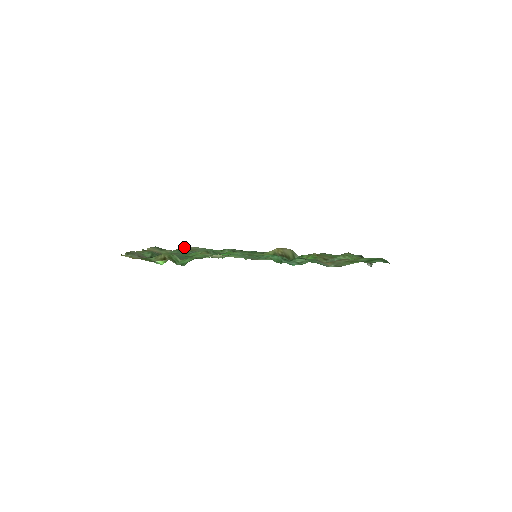
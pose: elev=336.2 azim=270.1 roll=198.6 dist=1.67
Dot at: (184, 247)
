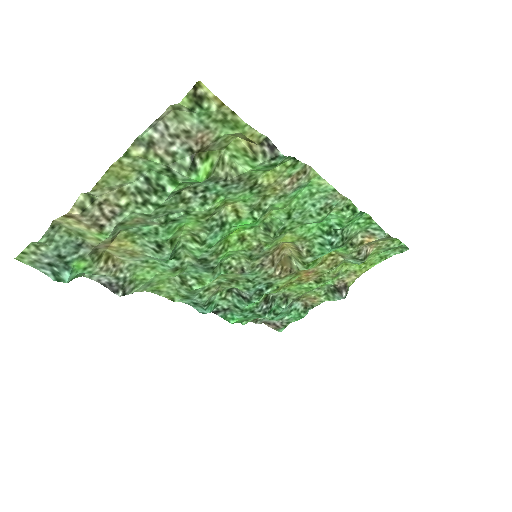
Dot at: (108, 250)
